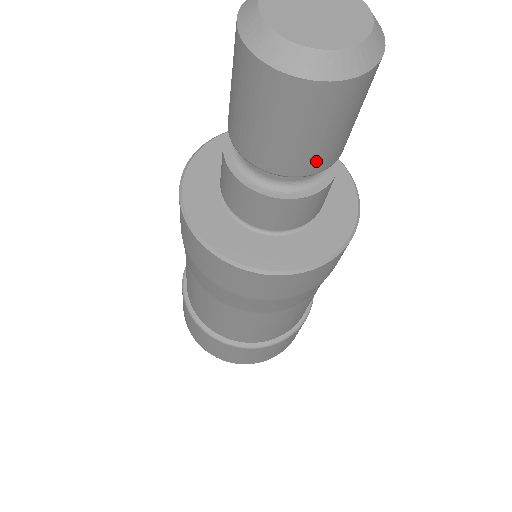
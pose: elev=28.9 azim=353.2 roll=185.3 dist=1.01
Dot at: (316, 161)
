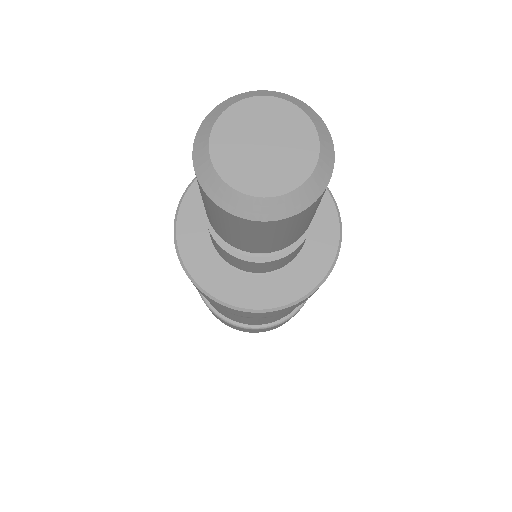
Dot at: (300, 234)
